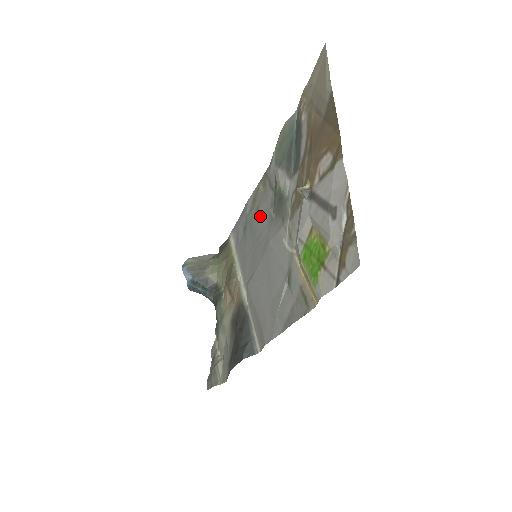
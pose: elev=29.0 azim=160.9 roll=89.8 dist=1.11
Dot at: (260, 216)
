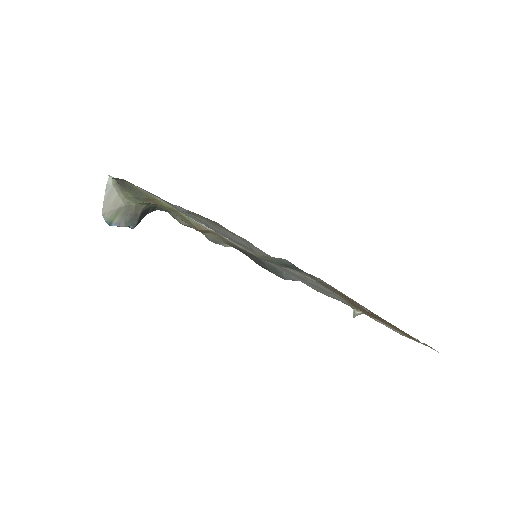
Dot at: (233, 238)
